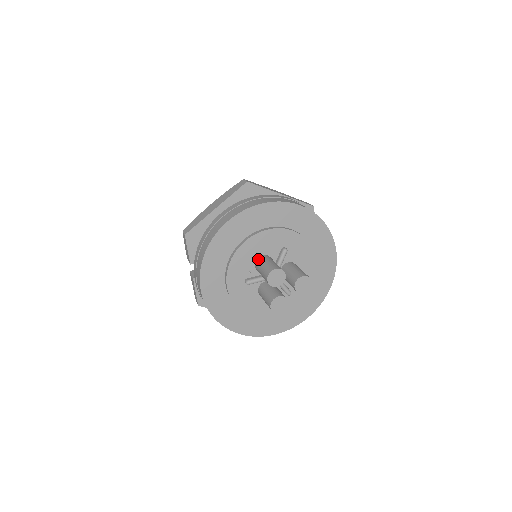
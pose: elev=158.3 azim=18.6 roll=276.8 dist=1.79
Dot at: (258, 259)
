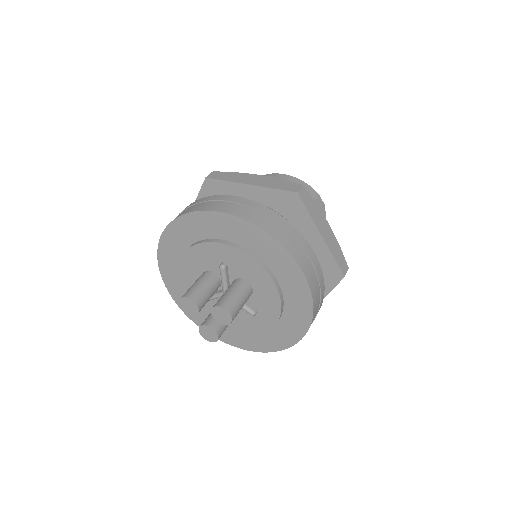
Dot at: occluded
